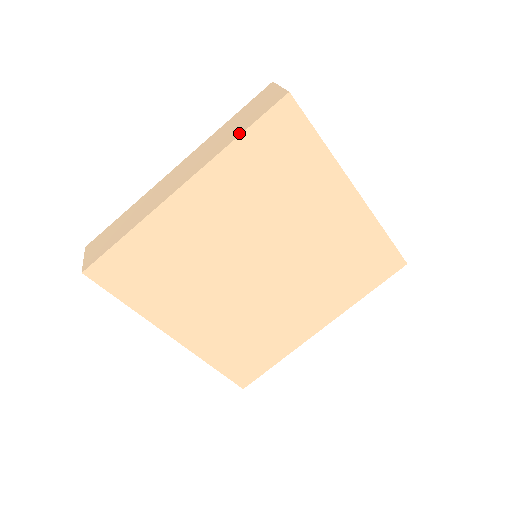
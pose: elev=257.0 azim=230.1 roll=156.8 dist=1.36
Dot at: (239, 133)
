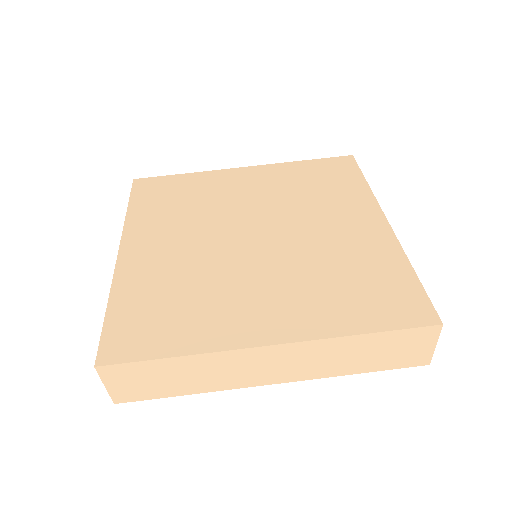
Dot at: occluded
